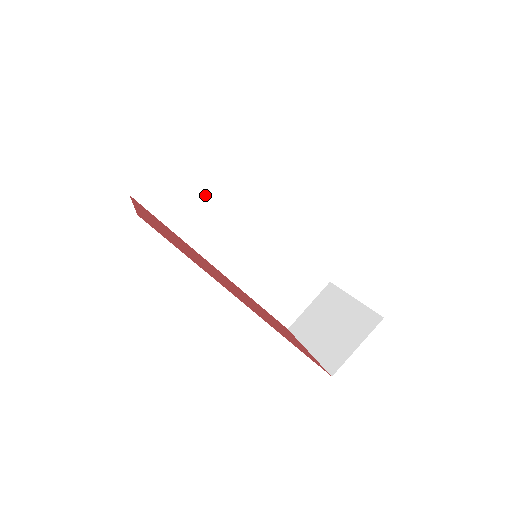
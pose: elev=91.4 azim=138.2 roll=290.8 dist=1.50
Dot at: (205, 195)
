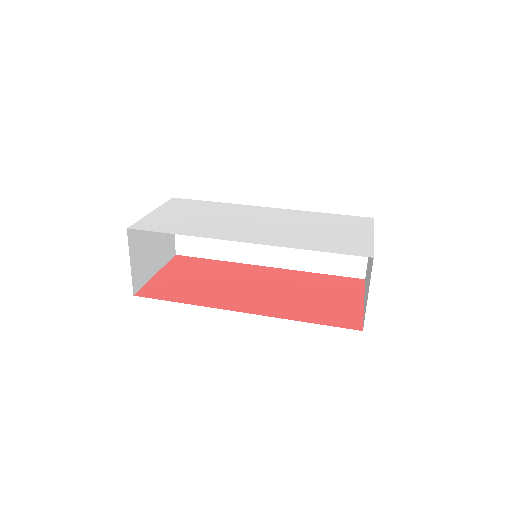
Dot at: occluded
